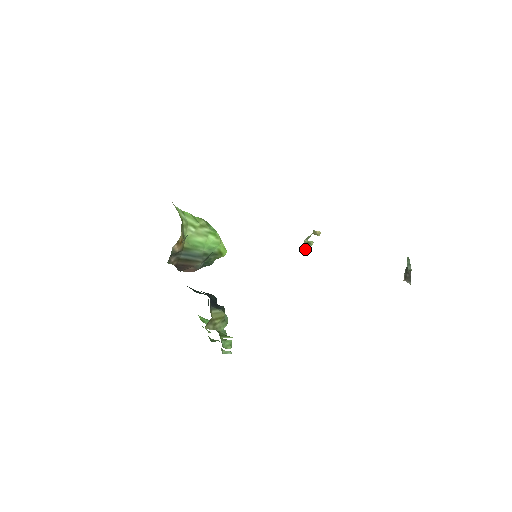
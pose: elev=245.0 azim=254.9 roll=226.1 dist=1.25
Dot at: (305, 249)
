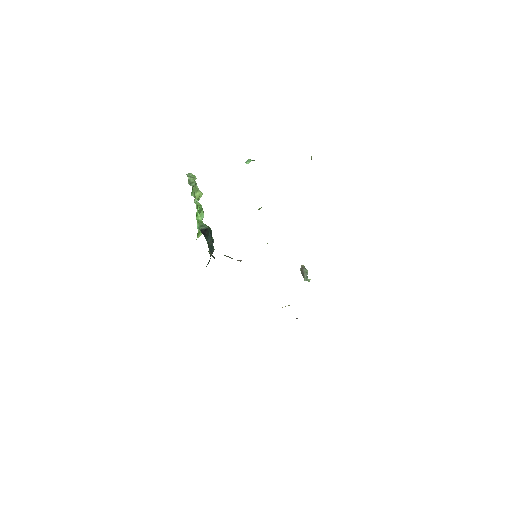
Dot at: occluded
